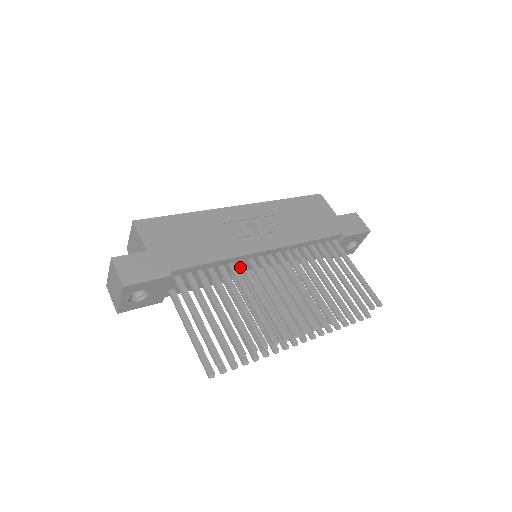
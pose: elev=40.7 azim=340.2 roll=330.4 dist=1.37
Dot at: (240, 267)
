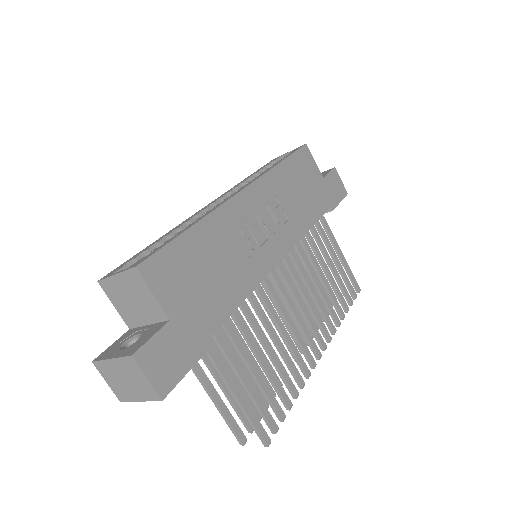
Dot at: (255, 290)
